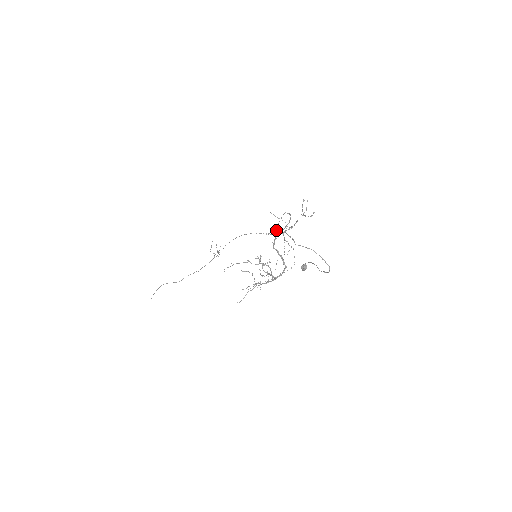
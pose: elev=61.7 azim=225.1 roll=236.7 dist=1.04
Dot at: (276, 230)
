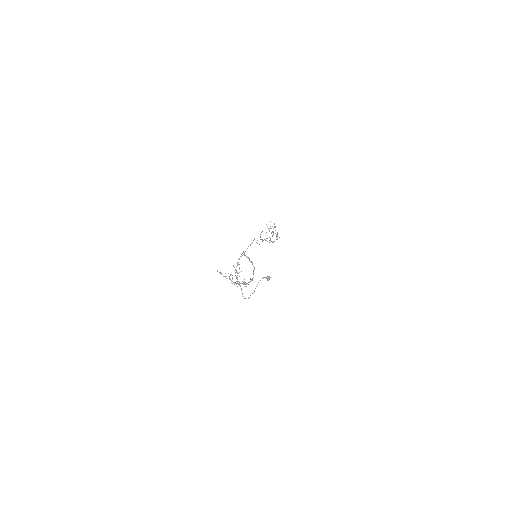
Dot at: occluded
